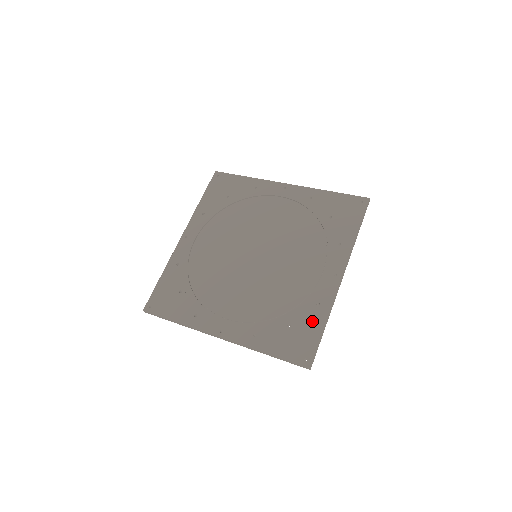
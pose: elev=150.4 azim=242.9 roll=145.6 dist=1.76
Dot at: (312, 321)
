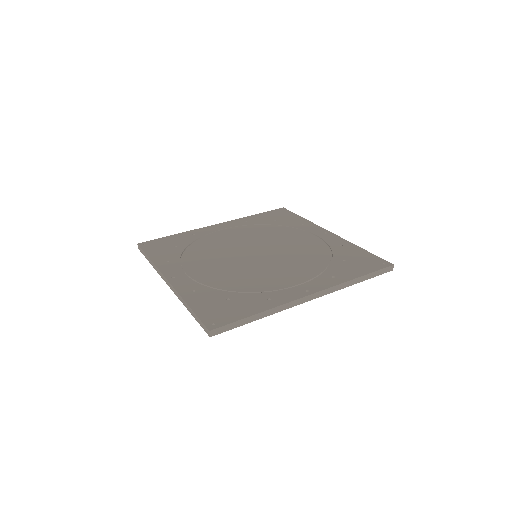
Dot at: (353, 251)
